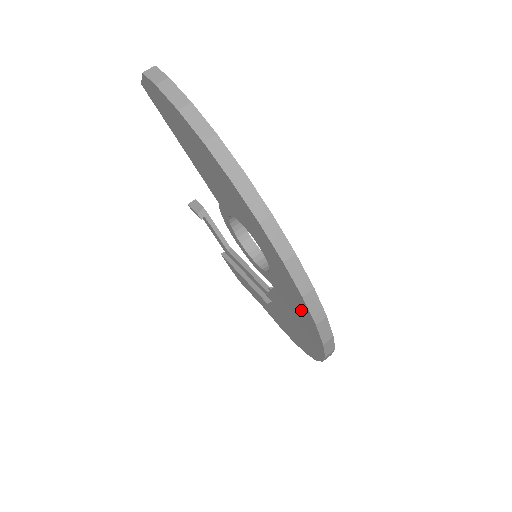
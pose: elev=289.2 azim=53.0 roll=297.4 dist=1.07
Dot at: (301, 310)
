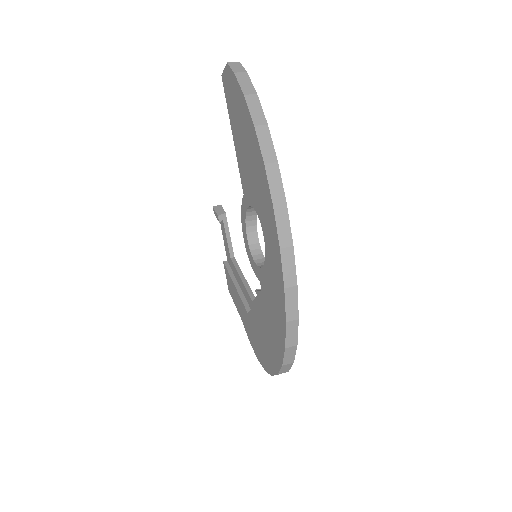
Dot at: (278, 307)
